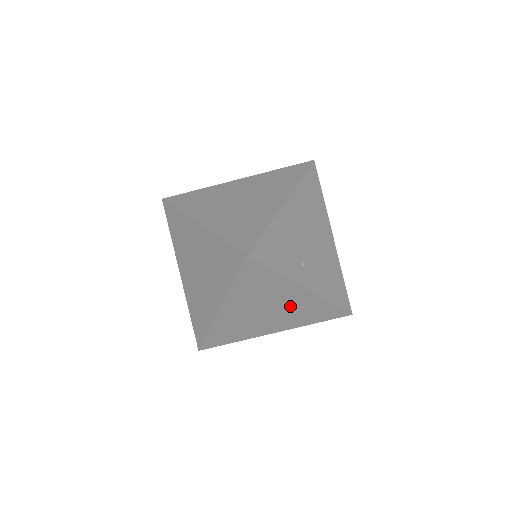
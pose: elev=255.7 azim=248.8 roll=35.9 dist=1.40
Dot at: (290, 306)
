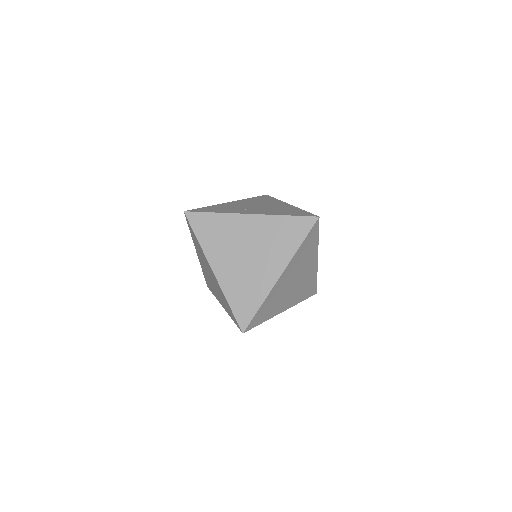
Dot at: (258, 238)
